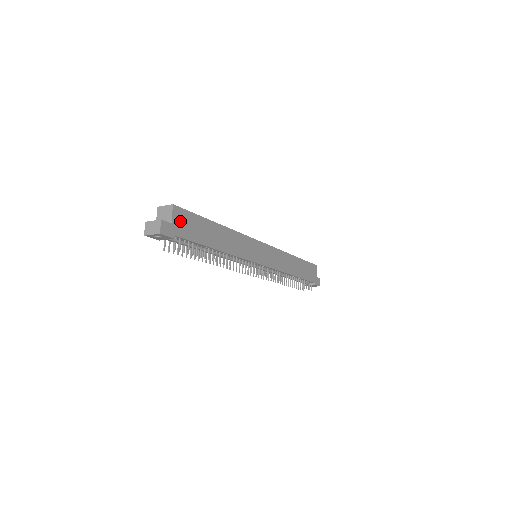
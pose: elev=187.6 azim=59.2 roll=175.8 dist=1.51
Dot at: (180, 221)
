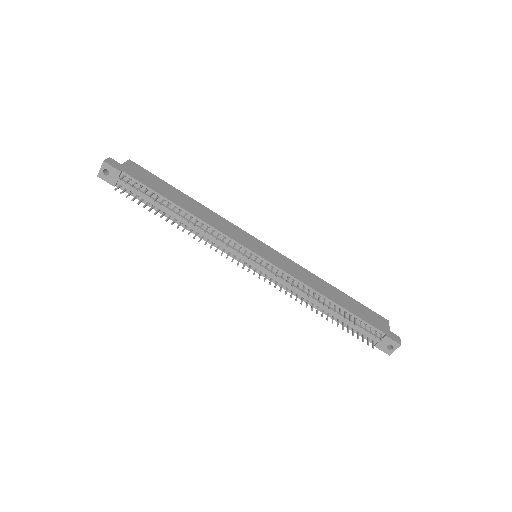
Dot at: (134, 169)
